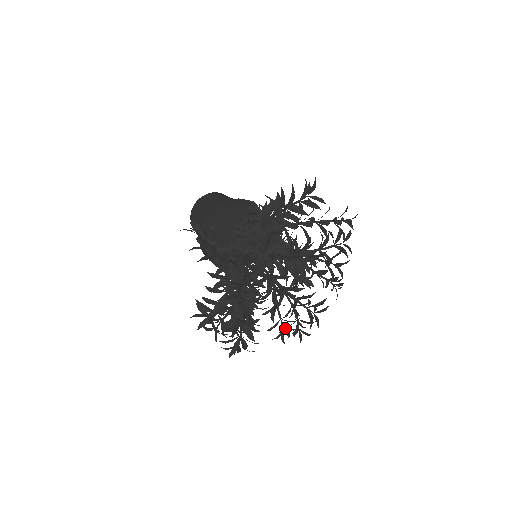
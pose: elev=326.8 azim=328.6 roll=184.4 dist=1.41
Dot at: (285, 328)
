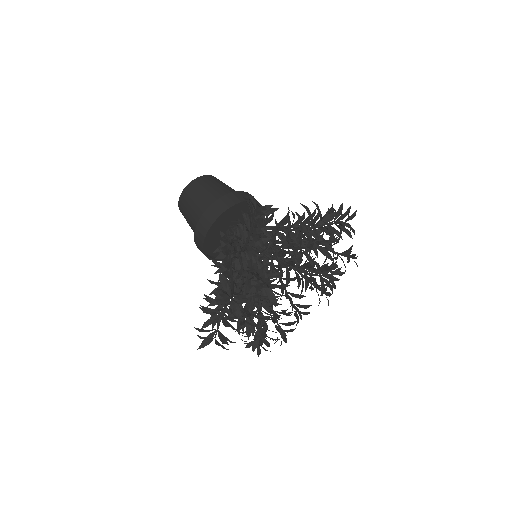
Dot at: occluded
